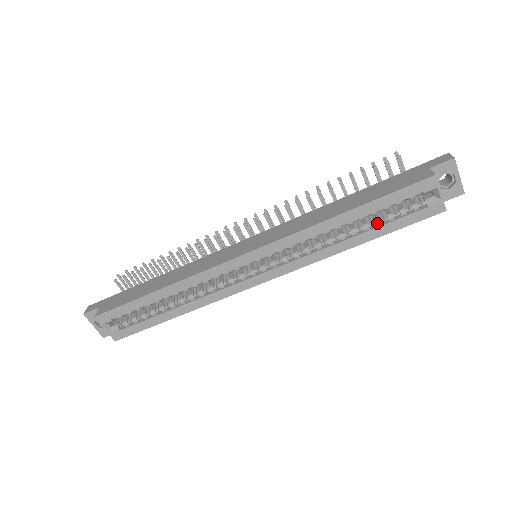
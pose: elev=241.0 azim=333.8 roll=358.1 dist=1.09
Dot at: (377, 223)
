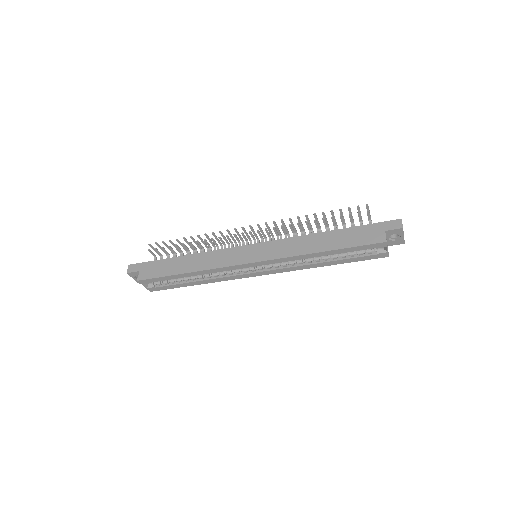
Dot at: (343, 257)
